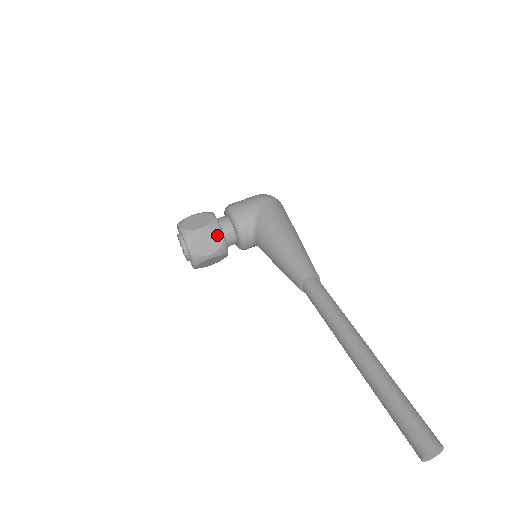
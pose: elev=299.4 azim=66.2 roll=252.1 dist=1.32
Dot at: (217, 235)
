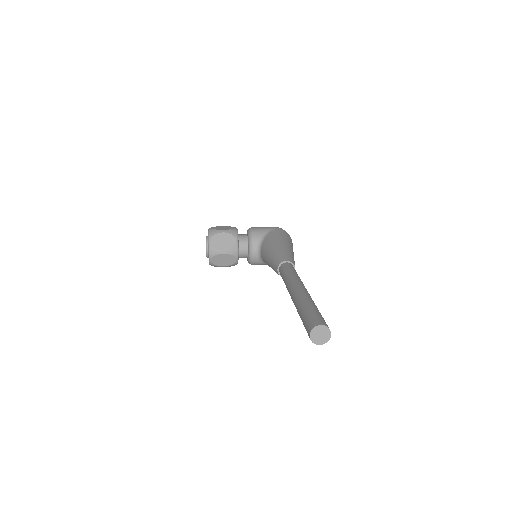
Dot at: (233, 238)
